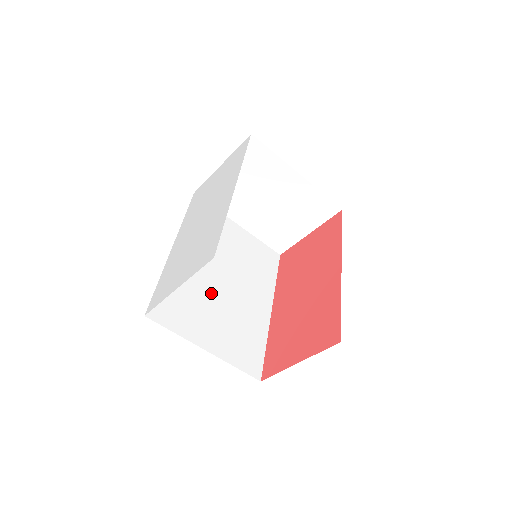
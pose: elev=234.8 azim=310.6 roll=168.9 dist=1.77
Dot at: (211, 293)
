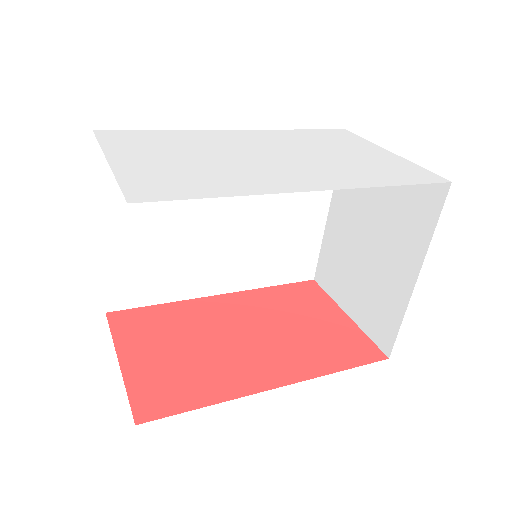
Dot at: (193, 209)
